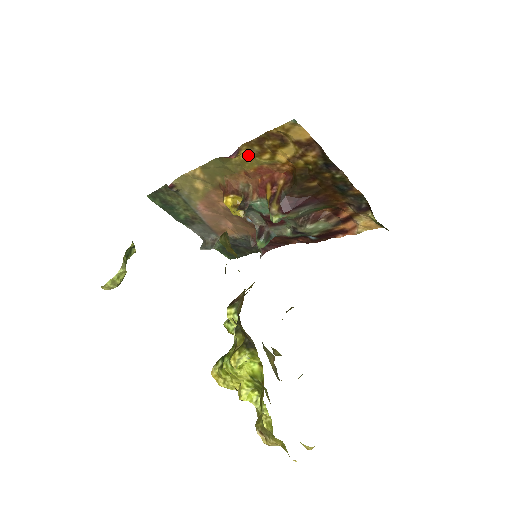
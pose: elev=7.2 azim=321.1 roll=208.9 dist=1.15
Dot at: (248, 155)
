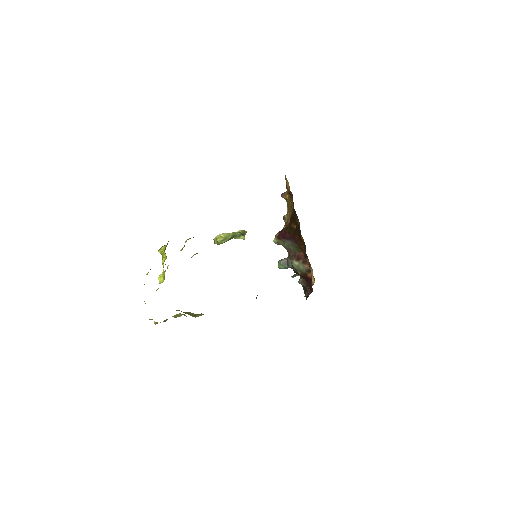
Dot at: occluded
